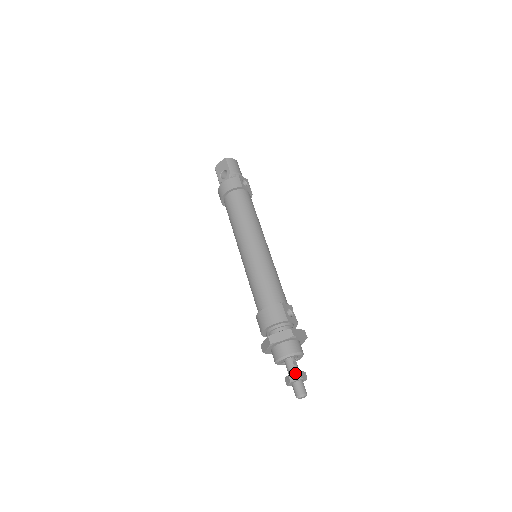
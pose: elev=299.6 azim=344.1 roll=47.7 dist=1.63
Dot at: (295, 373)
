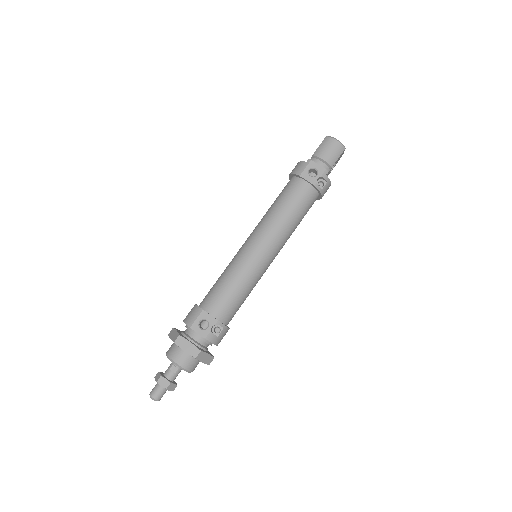
Dot at: (160, 374)
